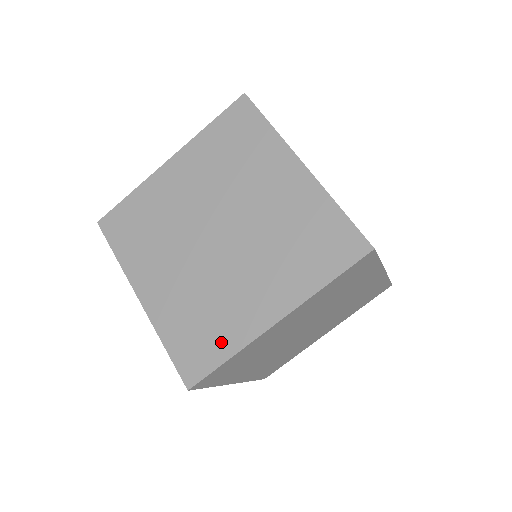
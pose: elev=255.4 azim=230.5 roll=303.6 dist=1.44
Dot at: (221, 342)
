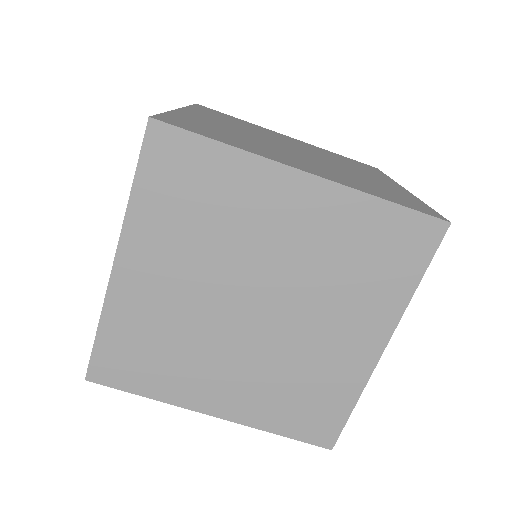
Dot at: (337, 397)
